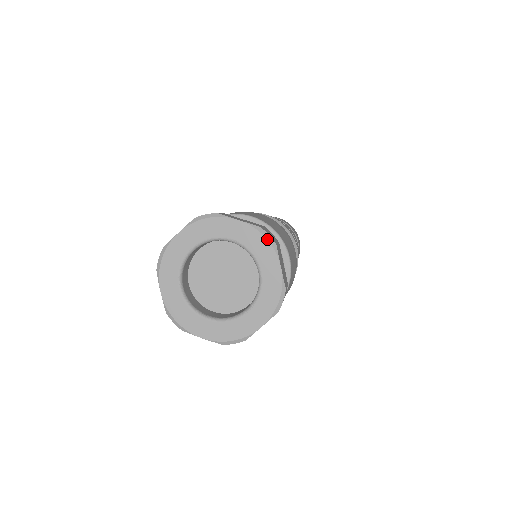
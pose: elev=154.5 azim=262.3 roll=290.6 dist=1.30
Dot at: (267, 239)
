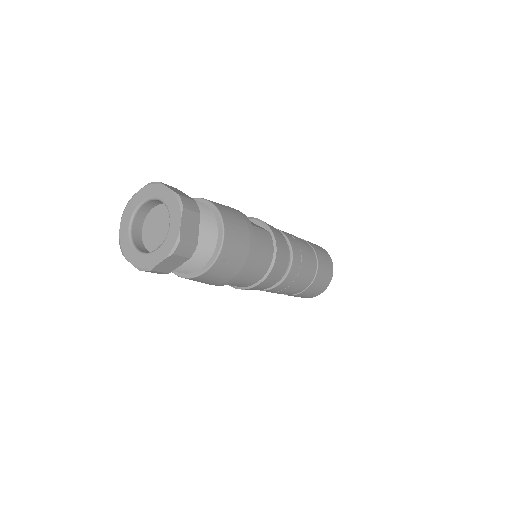
Dot at: (179, 202)
